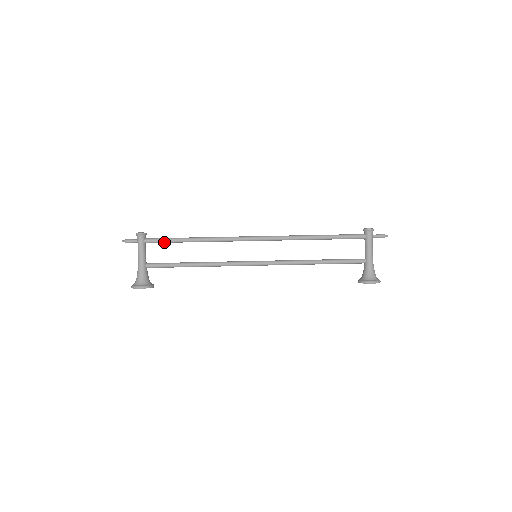
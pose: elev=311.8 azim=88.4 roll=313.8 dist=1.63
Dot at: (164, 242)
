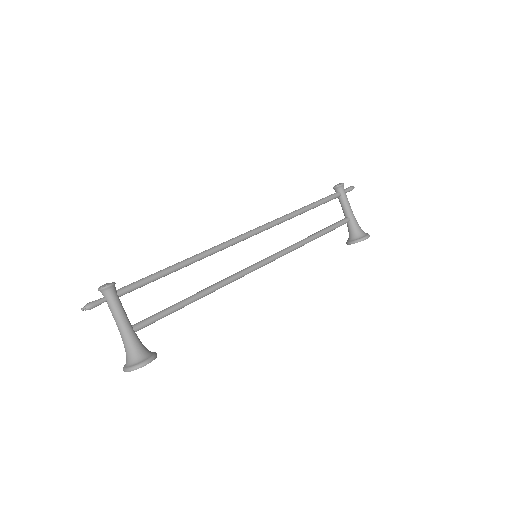
Dot at: (145, 284)
